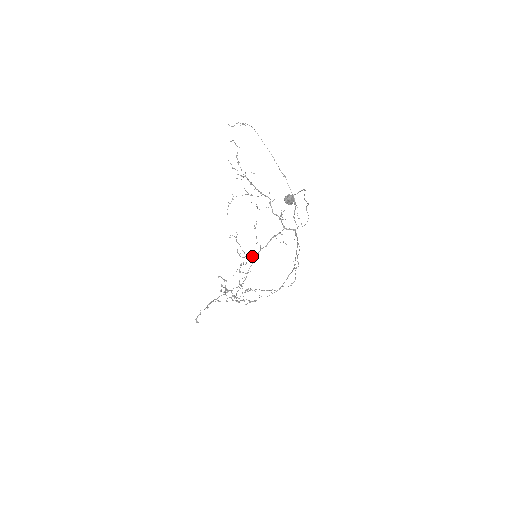
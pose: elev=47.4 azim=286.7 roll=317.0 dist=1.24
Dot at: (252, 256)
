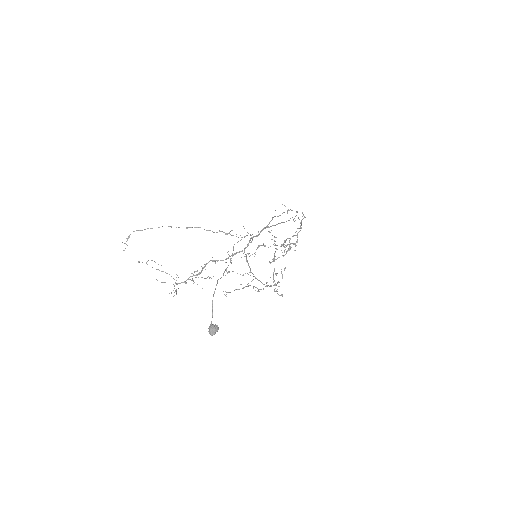
Dot at: occluded
